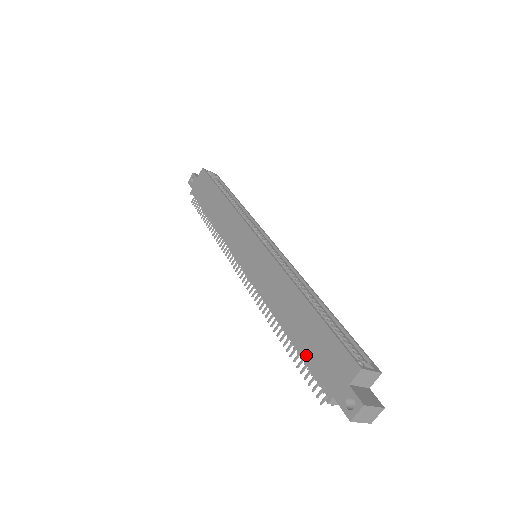
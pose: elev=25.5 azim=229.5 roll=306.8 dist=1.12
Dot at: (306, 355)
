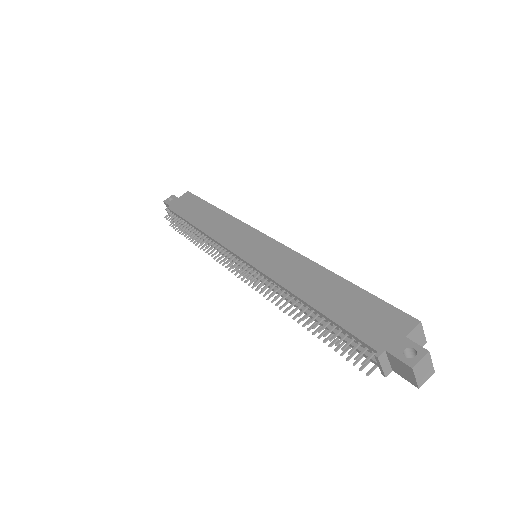
Dot at: (342, 319)
